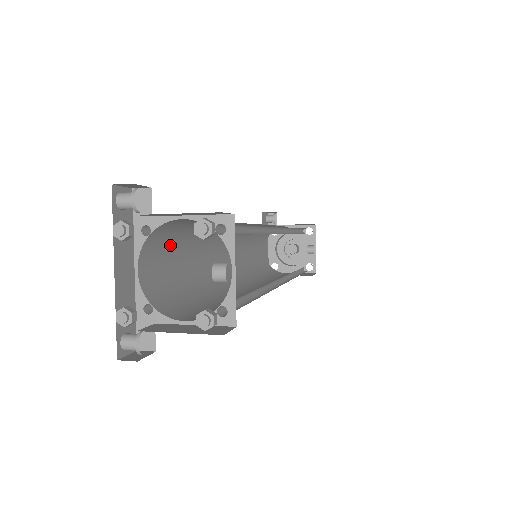
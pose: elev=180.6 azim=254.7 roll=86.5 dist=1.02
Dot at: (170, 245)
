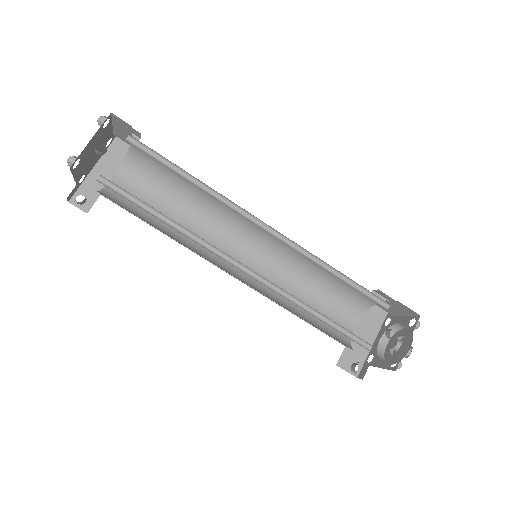
Dot at: (154, 183)
